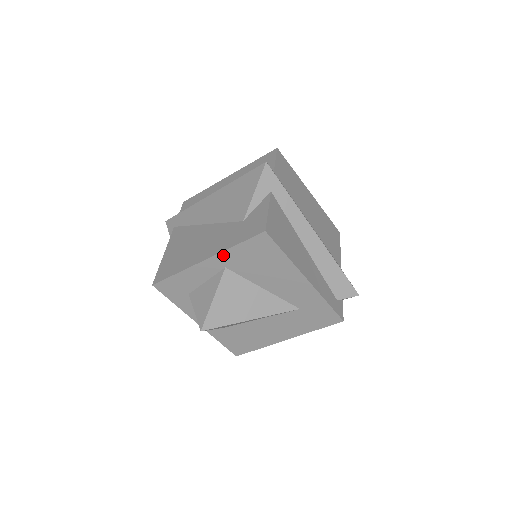
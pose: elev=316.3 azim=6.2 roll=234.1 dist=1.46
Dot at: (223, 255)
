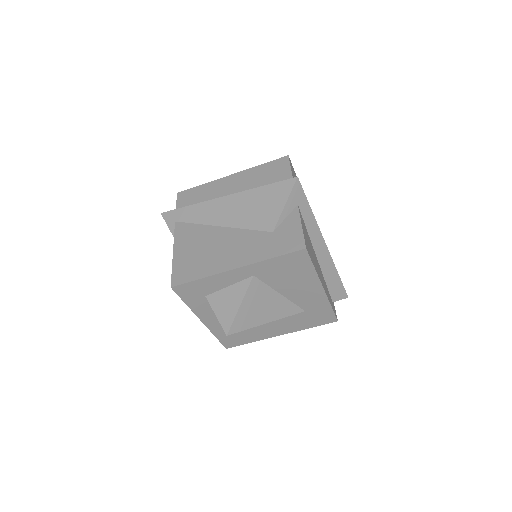
Dot at: (256, 265)
